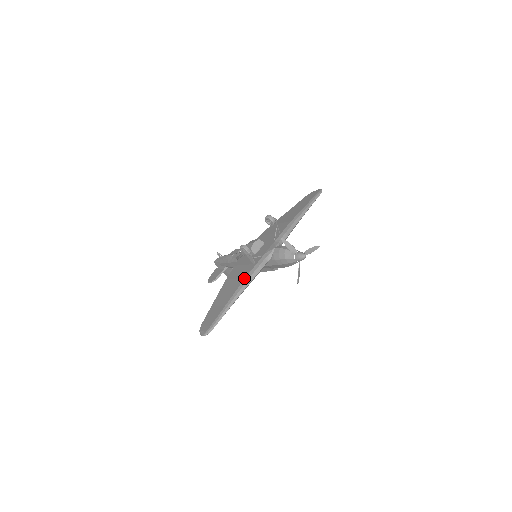
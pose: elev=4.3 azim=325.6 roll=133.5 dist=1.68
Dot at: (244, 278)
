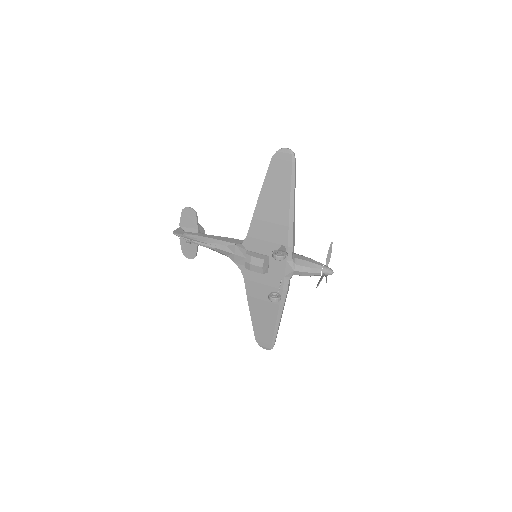
Dot at: (279, 305)
